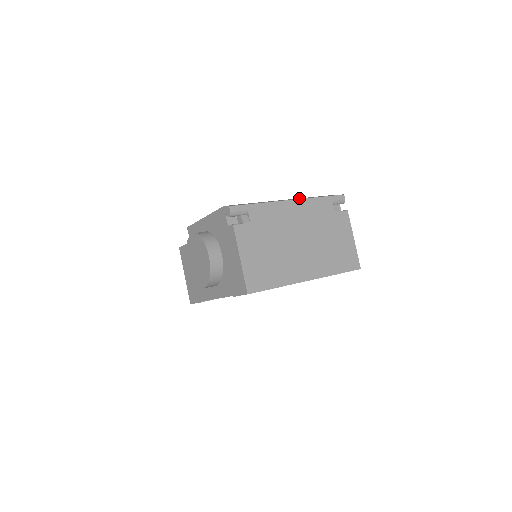
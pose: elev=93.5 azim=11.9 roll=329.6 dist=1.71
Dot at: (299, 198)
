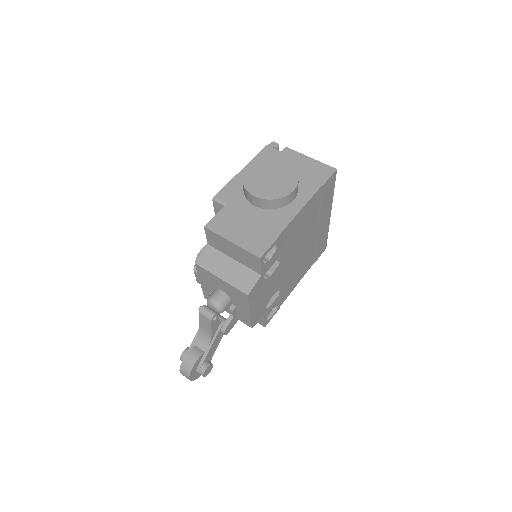
Dot at: occluded
